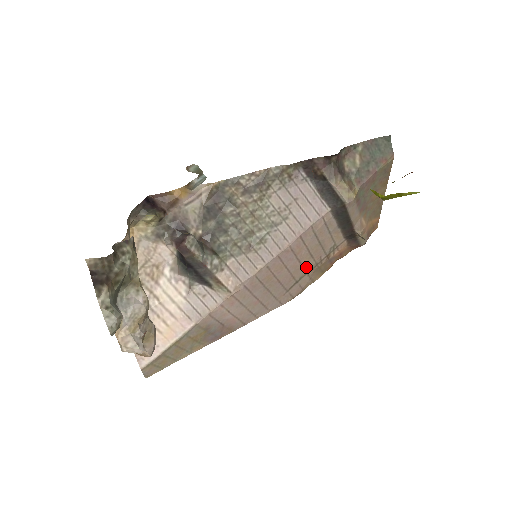
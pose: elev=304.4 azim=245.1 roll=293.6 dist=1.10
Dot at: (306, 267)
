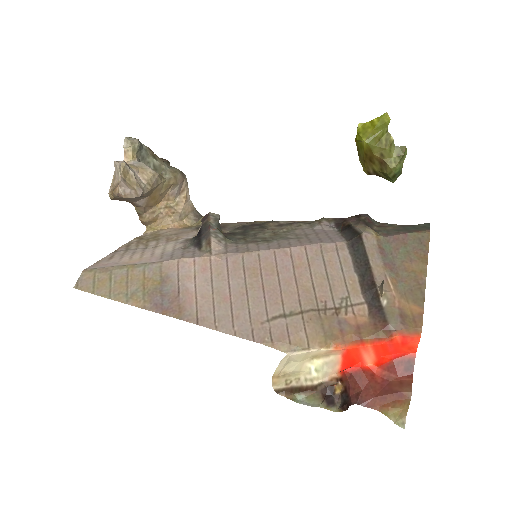
Dot at: (303, 299)
